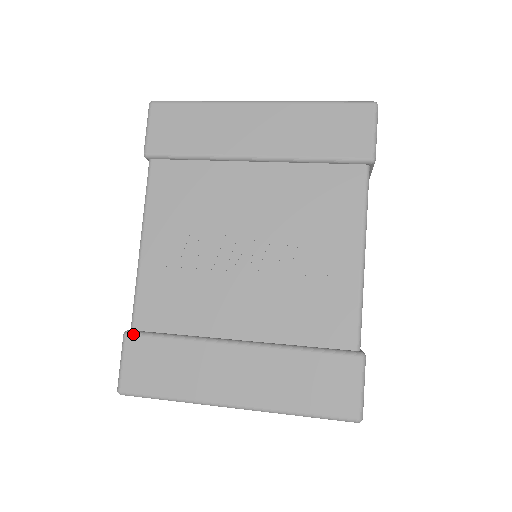
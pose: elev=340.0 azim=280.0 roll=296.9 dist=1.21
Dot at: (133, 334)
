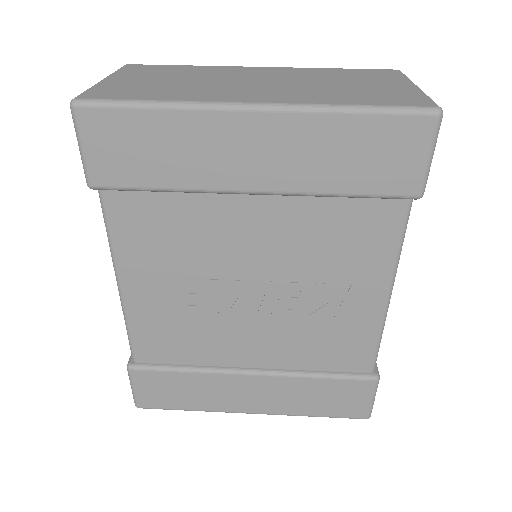
Dot at: (138, 369)
